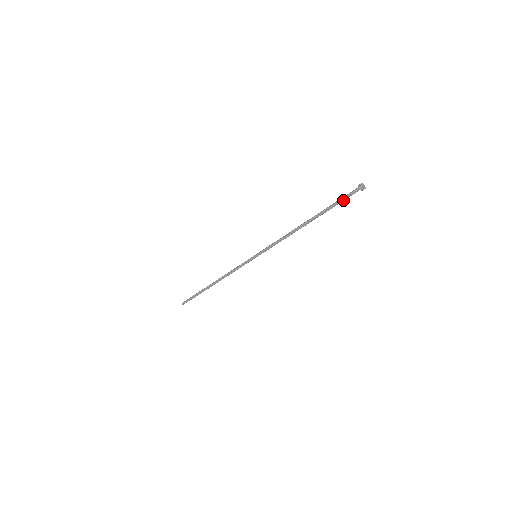
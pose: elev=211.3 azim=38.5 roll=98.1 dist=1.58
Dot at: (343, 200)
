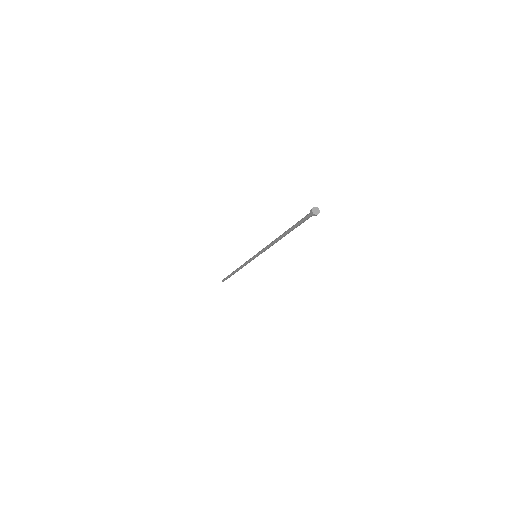
Dot at: (303, 222)
